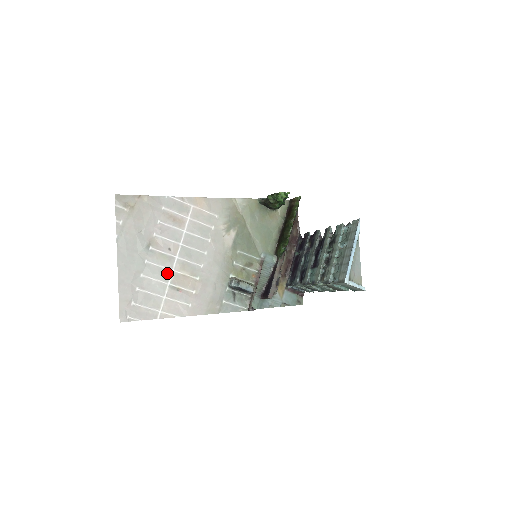
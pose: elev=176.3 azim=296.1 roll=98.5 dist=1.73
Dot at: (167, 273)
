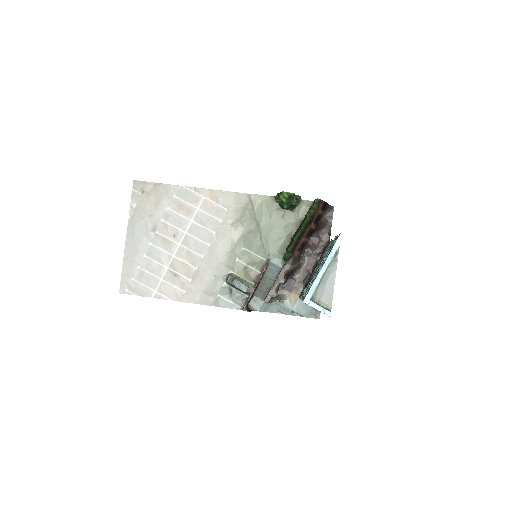
Dot at: (168, 258)
